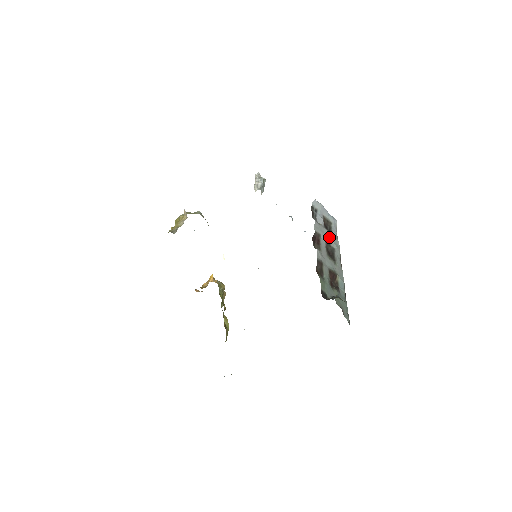
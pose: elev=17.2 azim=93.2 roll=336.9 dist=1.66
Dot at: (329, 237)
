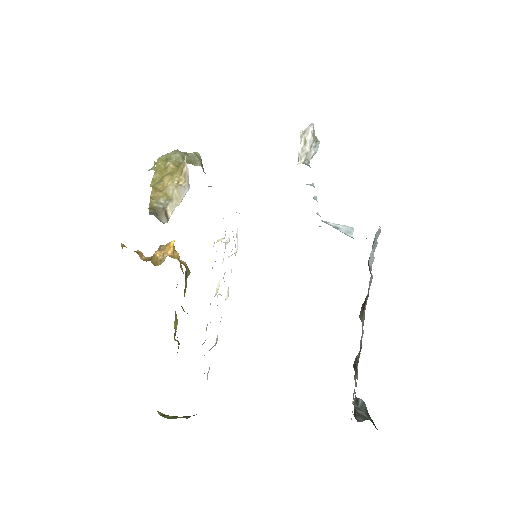
Dot at: occluded
